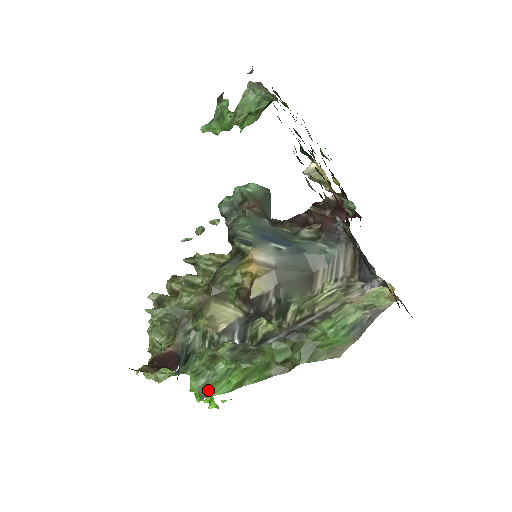
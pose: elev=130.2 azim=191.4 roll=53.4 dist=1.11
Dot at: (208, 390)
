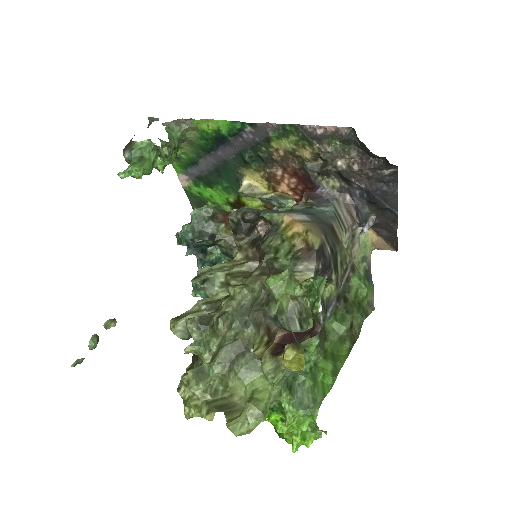
Dot at: (315, 395)
